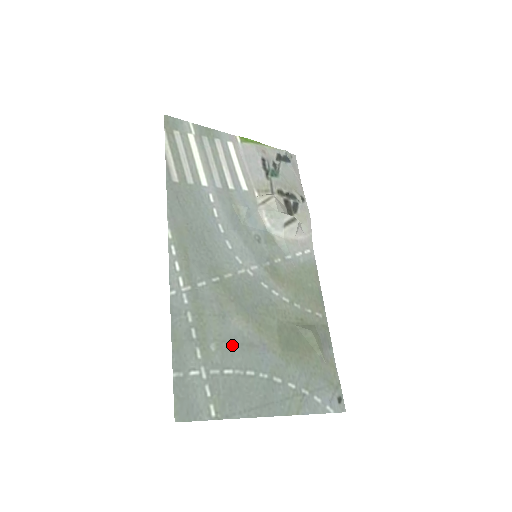
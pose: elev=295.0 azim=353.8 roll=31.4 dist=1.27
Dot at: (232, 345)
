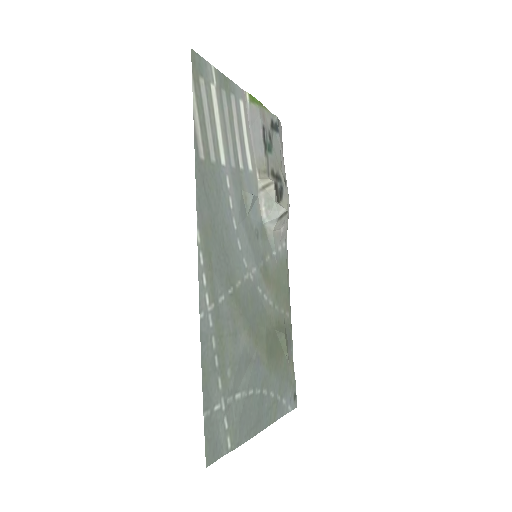
Dot at: (241, 366)
